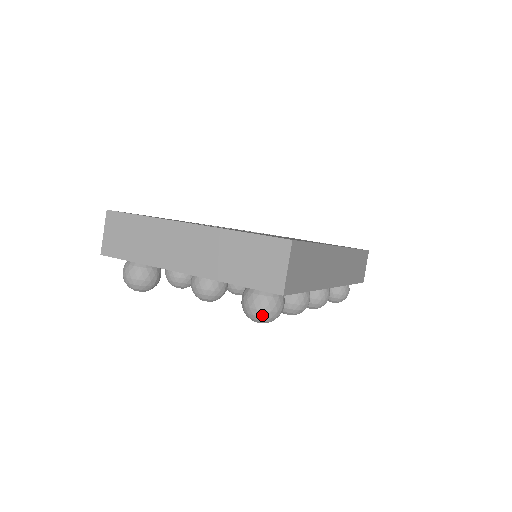
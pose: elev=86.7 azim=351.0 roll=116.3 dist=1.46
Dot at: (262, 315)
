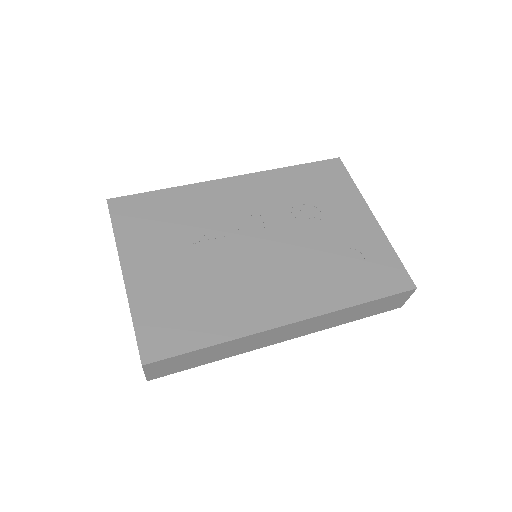
Dot at: occluded
